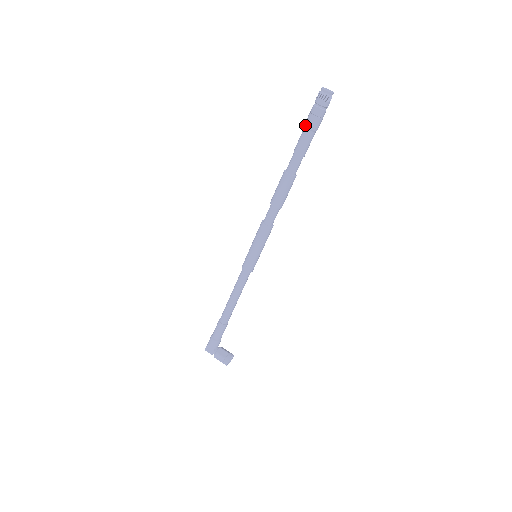
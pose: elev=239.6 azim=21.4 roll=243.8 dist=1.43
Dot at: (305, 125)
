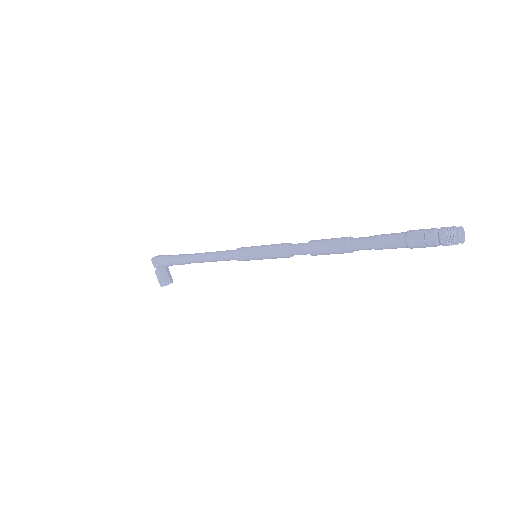
Dot at: (407, 236)
